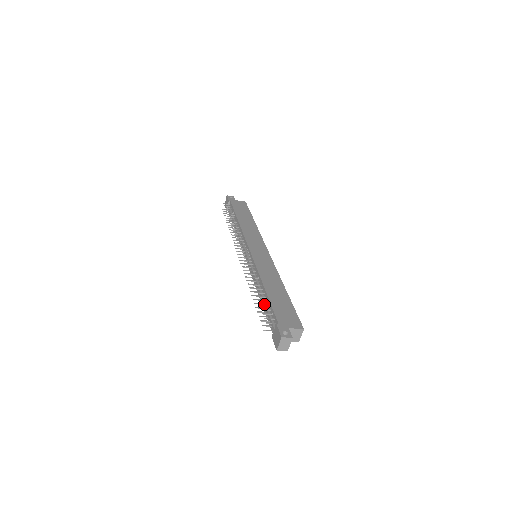
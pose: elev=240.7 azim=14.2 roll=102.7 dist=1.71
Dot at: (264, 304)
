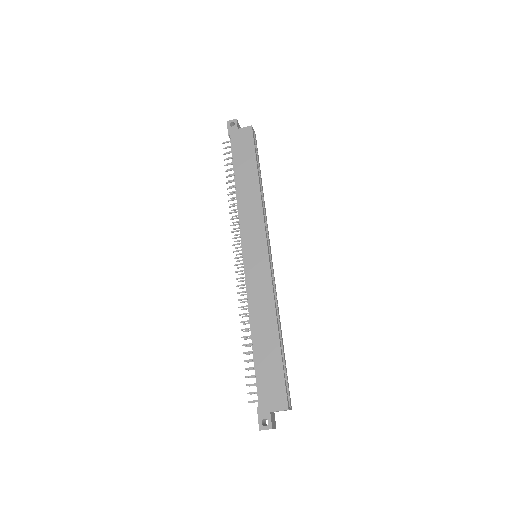
Dot at: (253, 360)
